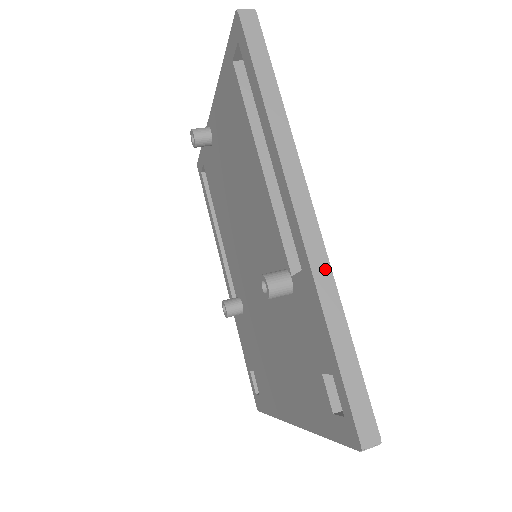
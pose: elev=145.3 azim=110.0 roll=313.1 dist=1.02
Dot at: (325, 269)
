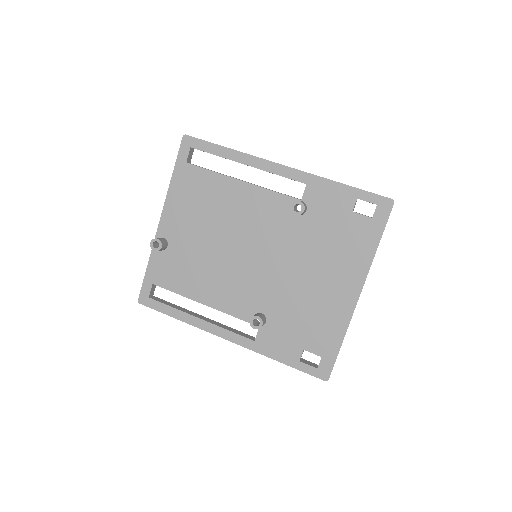
Dot at: occluded
